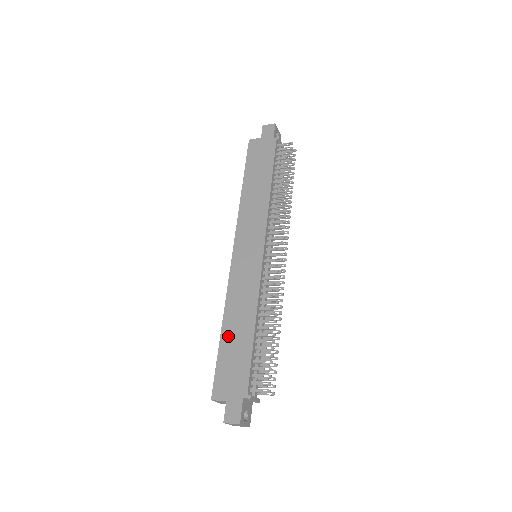
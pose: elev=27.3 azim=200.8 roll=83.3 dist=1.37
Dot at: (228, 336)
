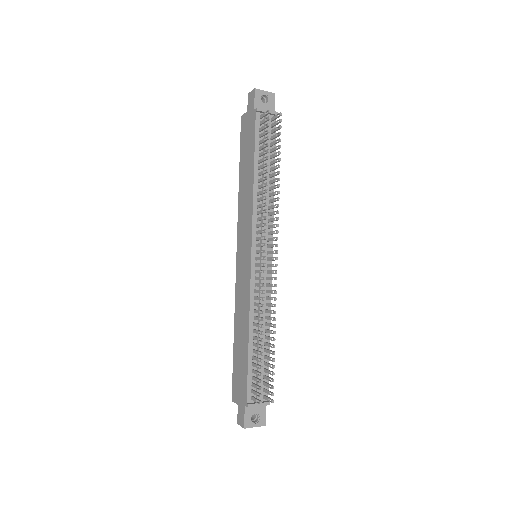
Dot at: (237, 344)
